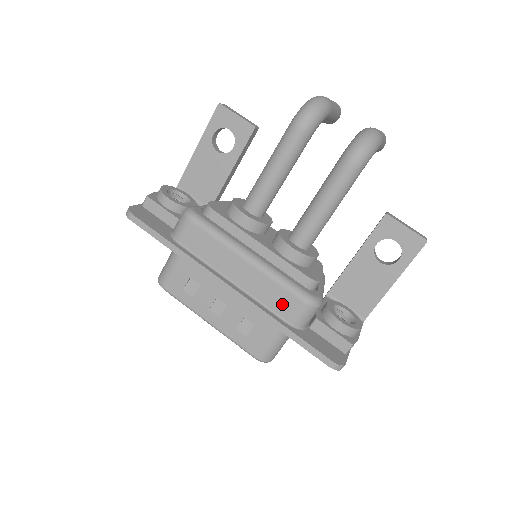
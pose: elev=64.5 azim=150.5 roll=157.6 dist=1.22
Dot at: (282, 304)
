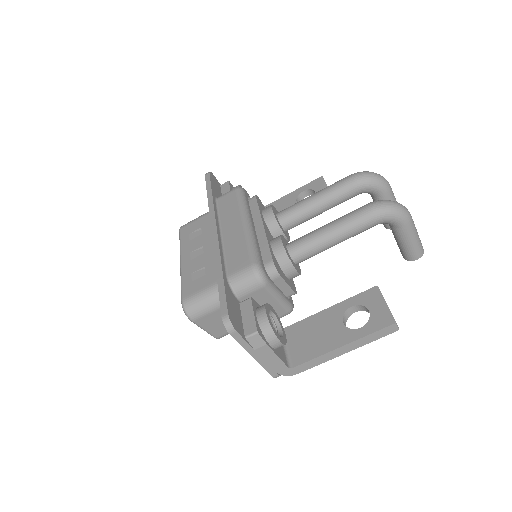
Dot at: (237, 261)
